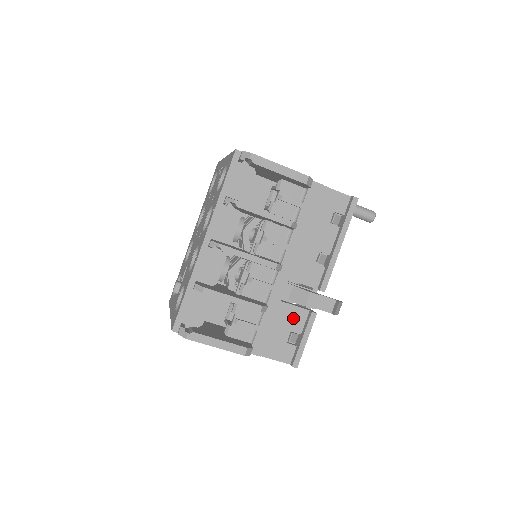
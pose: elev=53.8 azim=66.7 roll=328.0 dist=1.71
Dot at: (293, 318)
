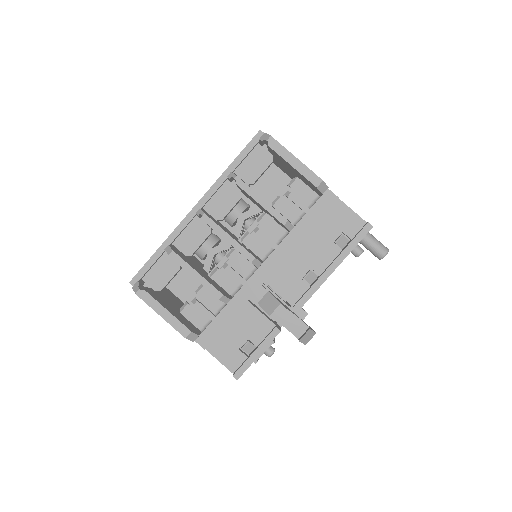
Dot at: (255, 325)
